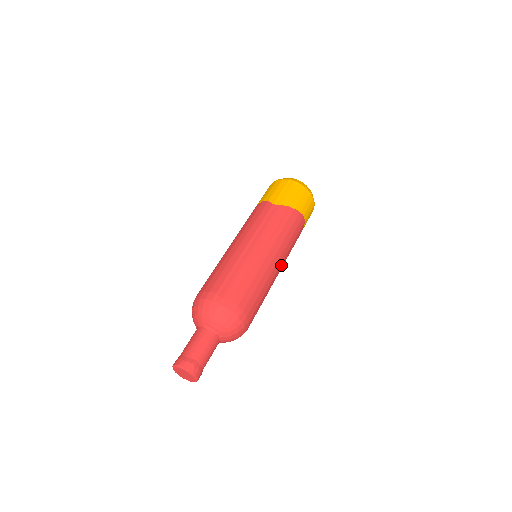
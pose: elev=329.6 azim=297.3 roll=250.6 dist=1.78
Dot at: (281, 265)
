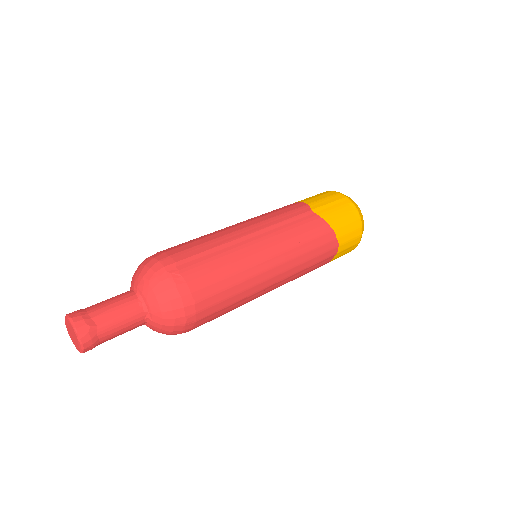
Dot at: (278, 283)
